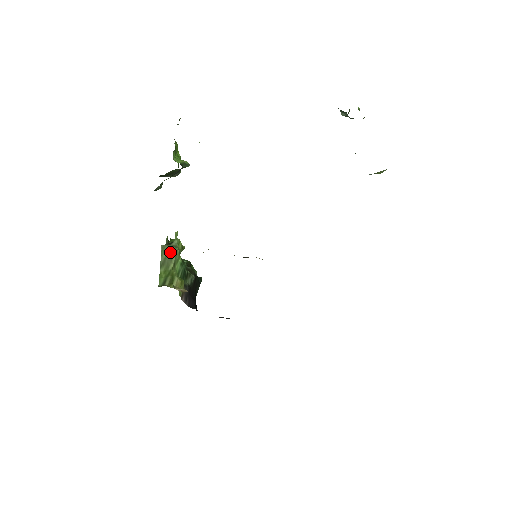
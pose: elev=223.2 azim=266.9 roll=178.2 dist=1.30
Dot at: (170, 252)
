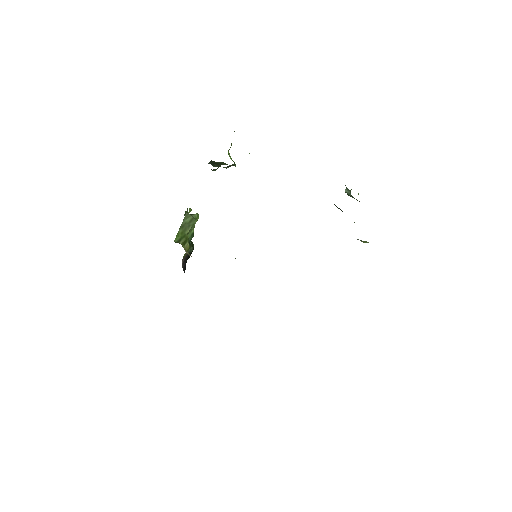
Dot at: (190, 221)
